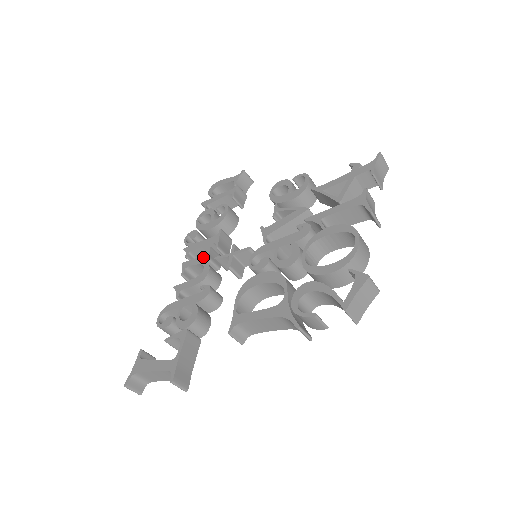
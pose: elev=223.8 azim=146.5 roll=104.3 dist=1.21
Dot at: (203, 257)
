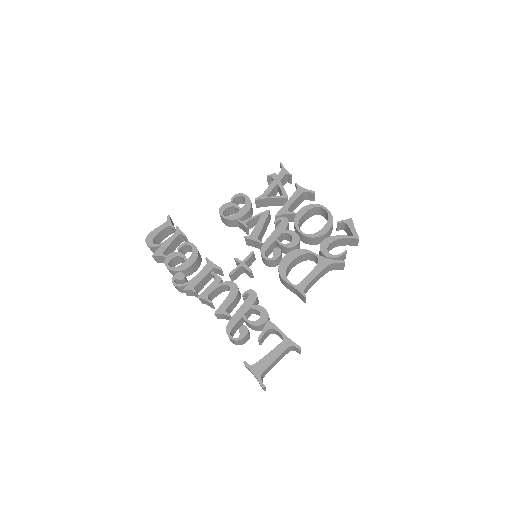
Dot at: (216, 281)
